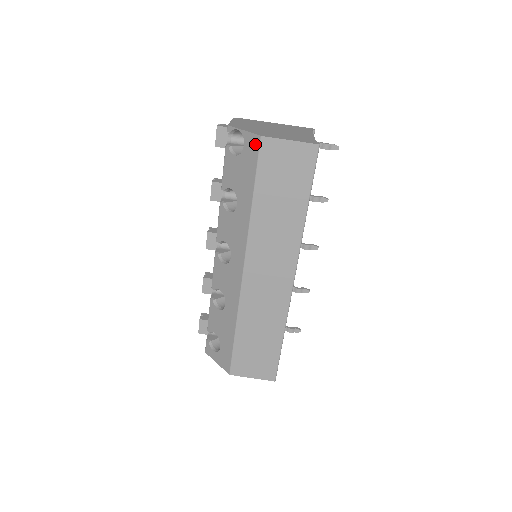
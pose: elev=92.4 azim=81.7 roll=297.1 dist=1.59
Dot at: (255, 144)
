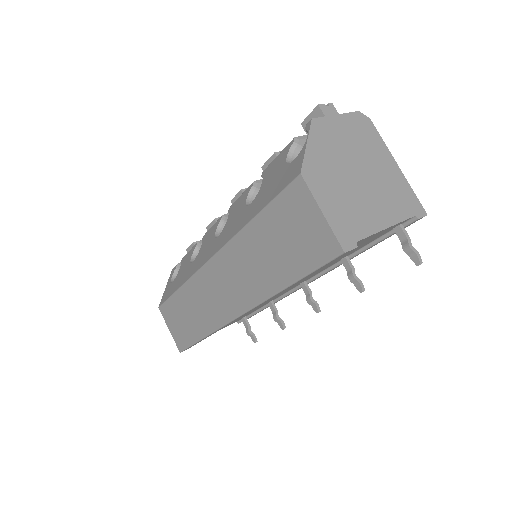
Dot at: (294, 173)
